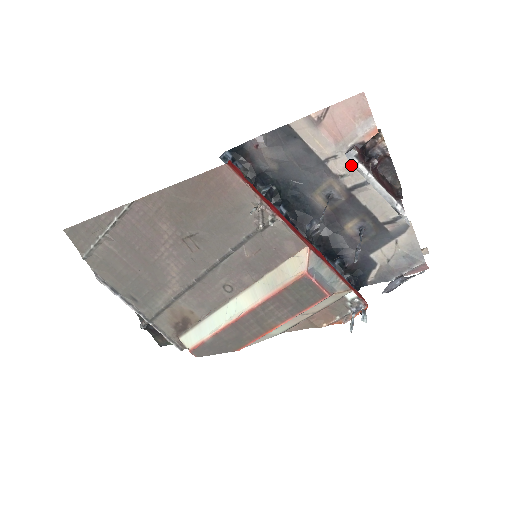
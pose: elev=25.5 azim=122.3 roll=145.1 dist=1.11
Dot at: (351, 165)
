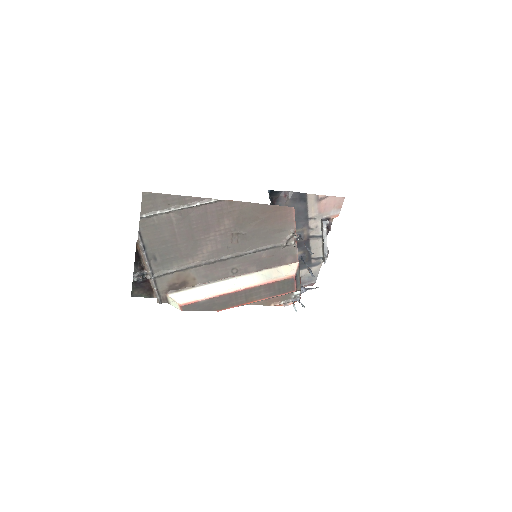
Dot at: (318, 226)
